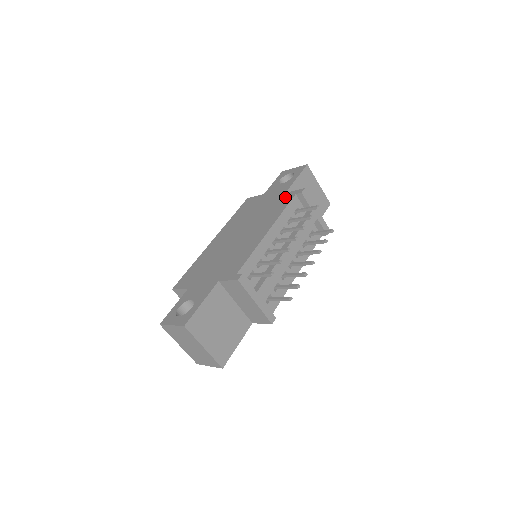
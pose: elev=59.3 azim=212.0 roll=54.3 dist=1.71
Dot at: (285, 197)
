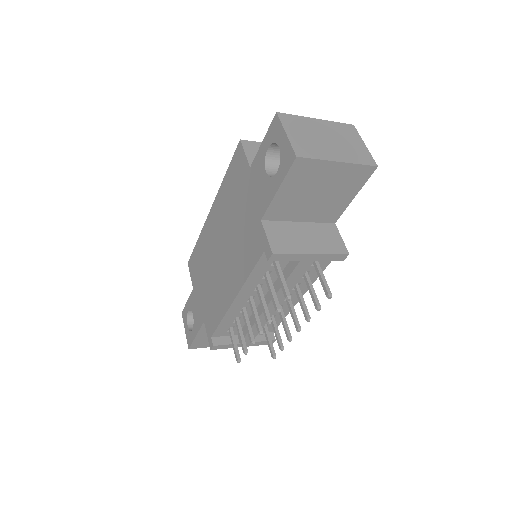
Dot at: (257, 237)
